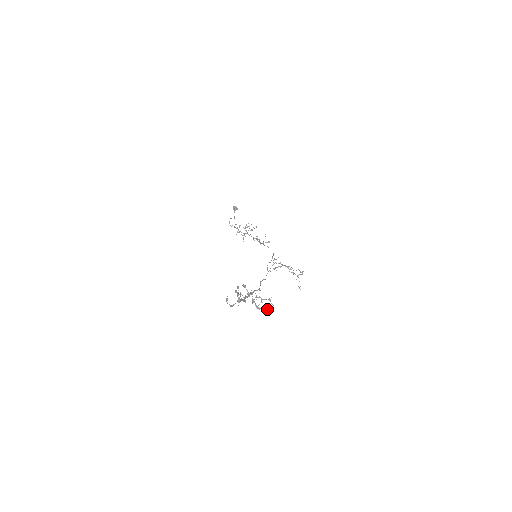
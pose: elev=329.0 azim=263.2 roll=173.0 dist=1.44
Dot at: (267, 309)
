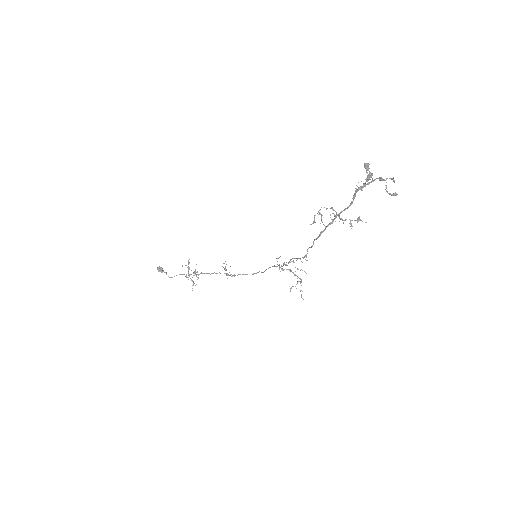
Dot at: (391, 194)
